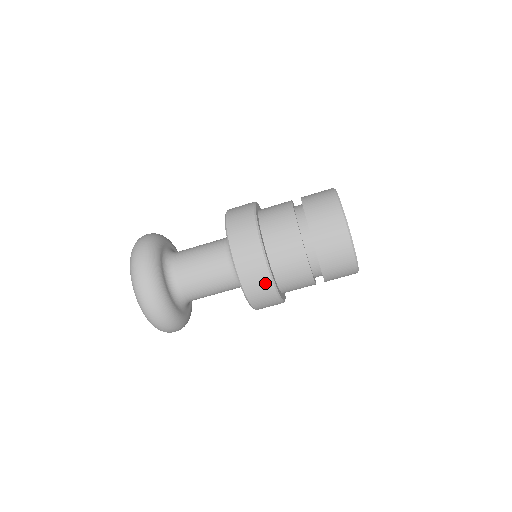
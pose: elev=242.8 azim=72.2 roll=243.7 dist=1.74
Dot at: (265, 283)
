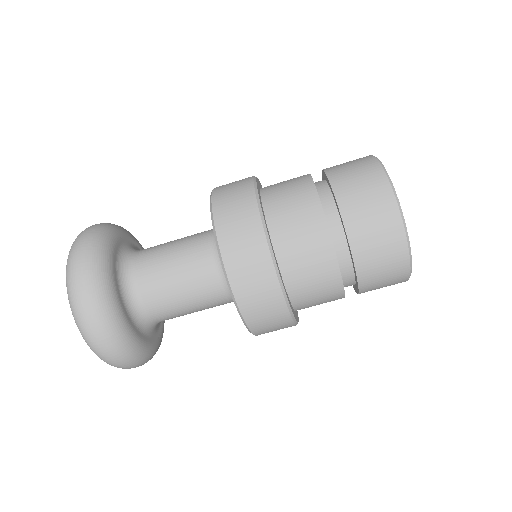
Dot at: (276, 309)
